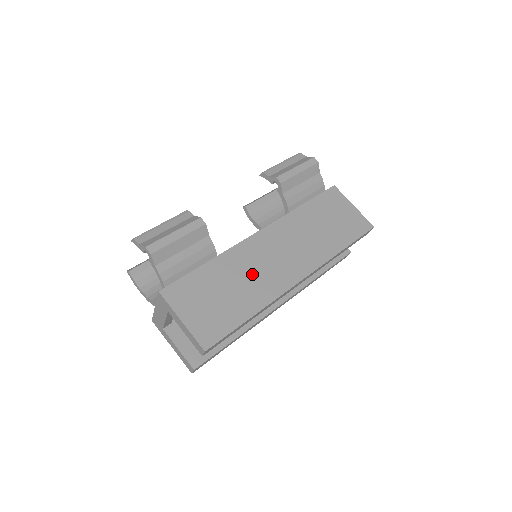
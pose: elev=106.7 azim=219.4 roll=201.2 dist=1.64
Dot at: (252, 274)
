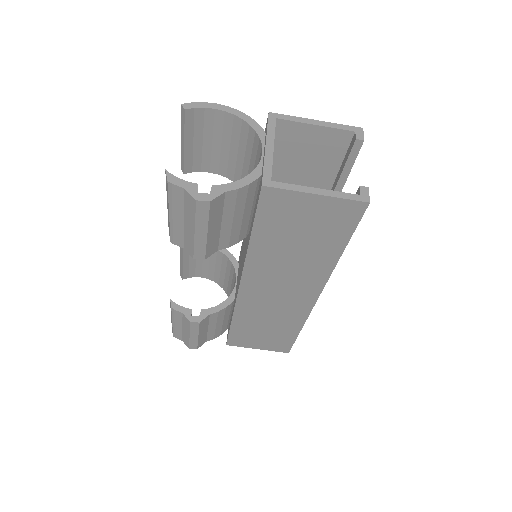
Dot at: (271, 314)
